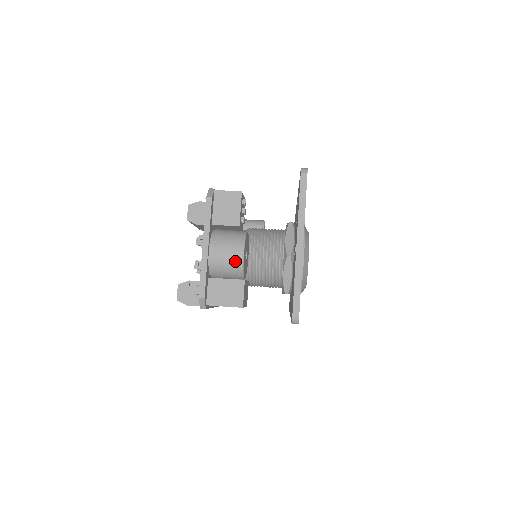
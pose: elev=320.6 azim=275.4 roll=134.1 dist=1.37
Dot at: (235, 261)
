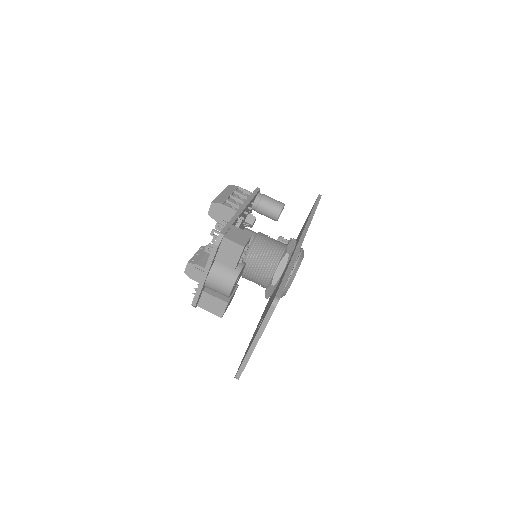
Dot at: (224, 292)
